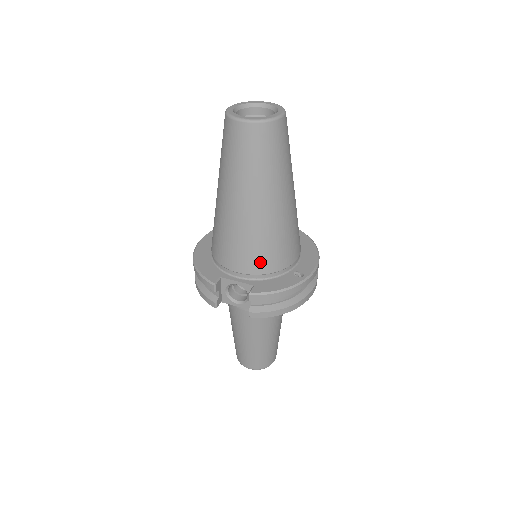
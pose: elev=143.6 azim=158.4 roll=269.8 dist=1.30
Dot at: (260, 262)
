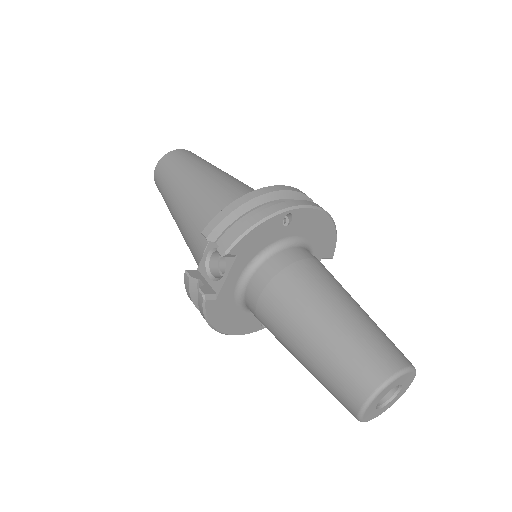
Dot at: occluded
